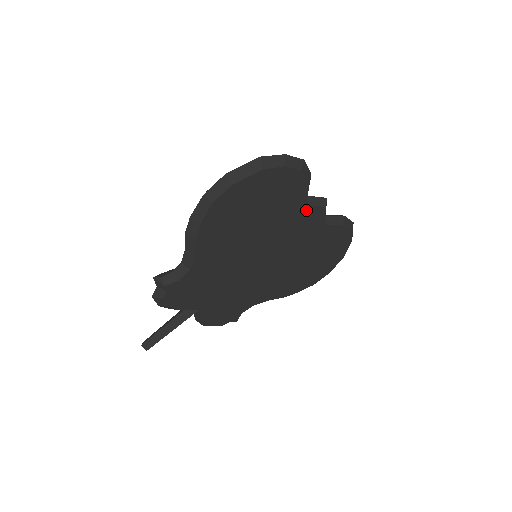
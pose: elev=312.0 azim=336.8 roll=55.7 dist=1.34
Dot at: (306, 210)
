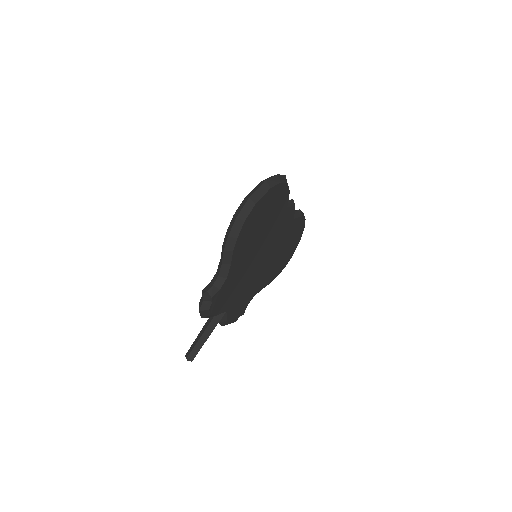
Dot at: (286, 211)
